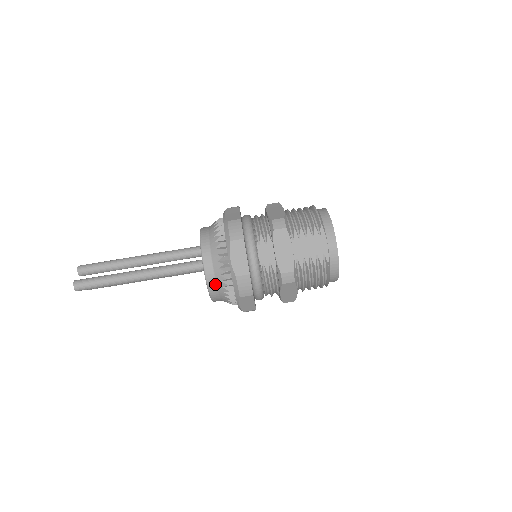
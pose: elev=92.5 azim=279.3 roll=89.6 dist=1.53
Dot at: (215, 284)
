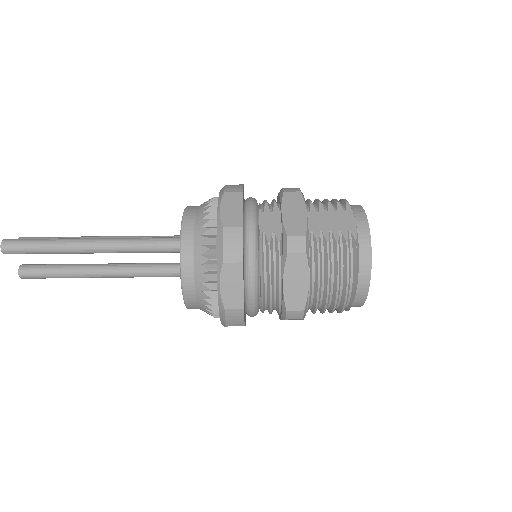
Dot at: (192, 251)
